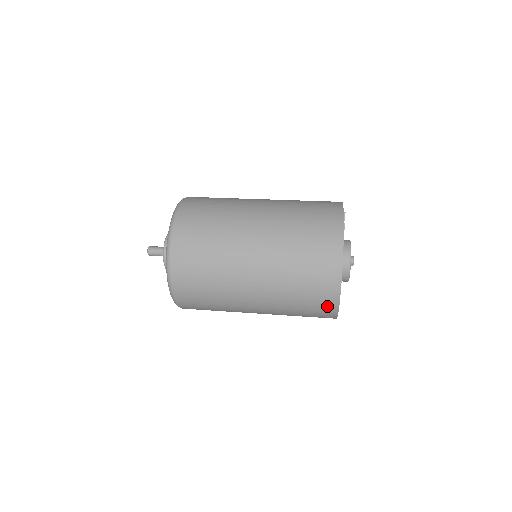
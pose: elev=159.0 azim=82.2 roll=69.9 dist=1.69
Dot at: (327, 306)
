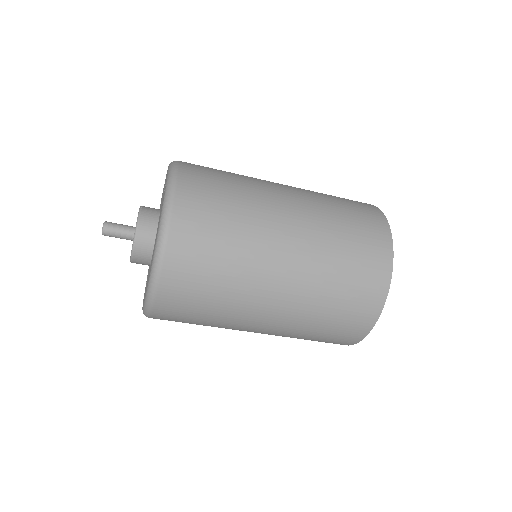
Dot at: (379, 264)
